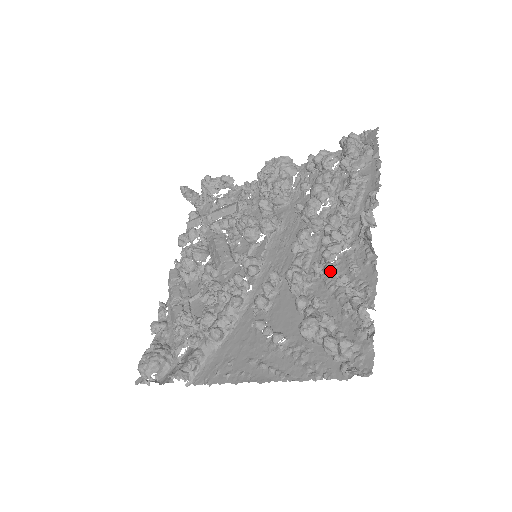
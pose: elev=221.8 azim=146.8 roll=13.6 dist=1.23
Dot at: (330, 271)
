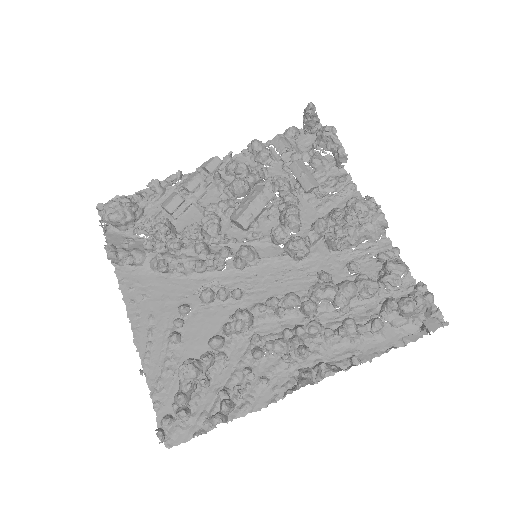
Dot at: (254, 358)
